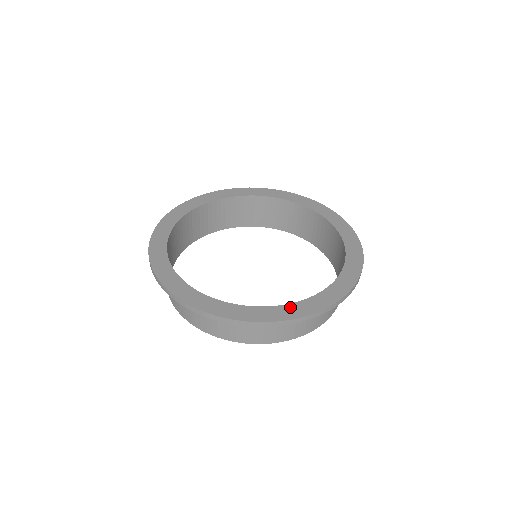
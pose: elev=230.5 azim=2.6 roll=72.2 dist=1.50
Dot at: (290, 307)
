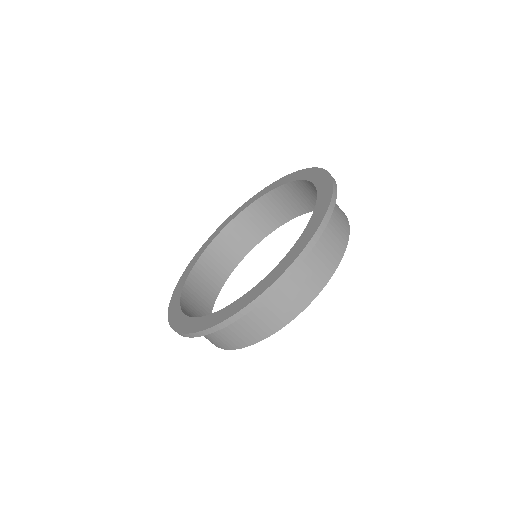
Dot at: (213, 316)
